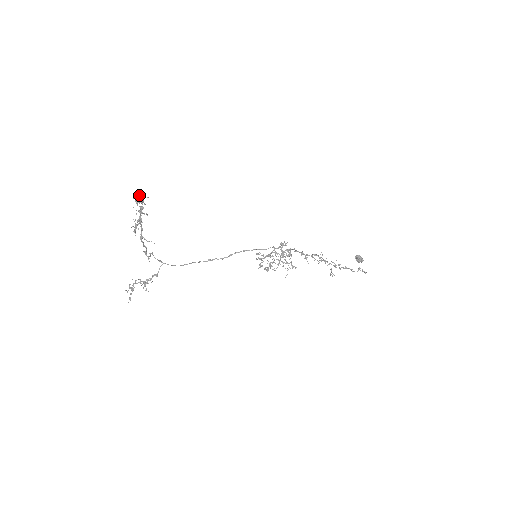
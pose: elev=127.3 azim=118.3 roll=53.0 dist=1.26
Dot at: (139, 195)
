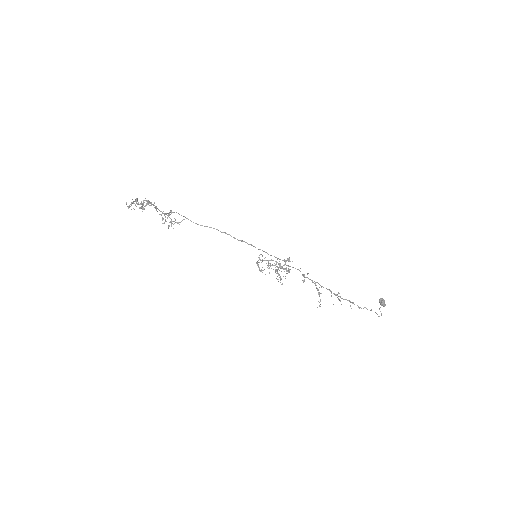
Dot at: (131, 202)
